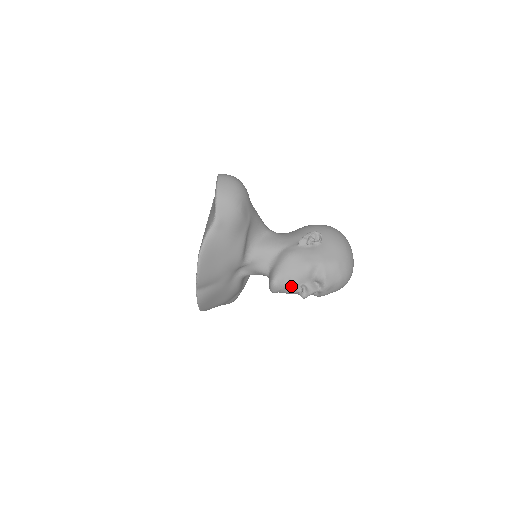
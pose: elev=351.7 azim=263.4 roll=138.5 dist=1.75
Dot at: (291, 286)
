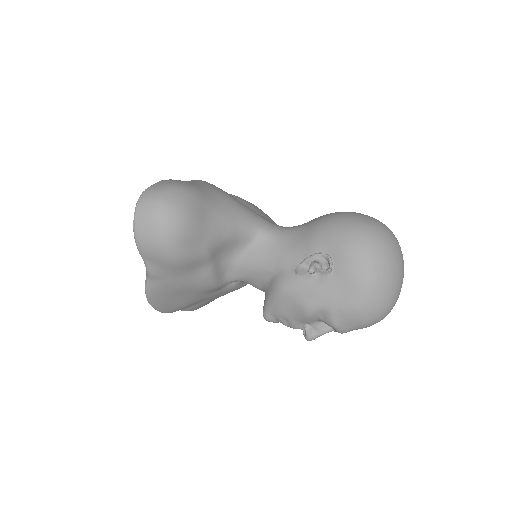
Dot at: (289, 325)
